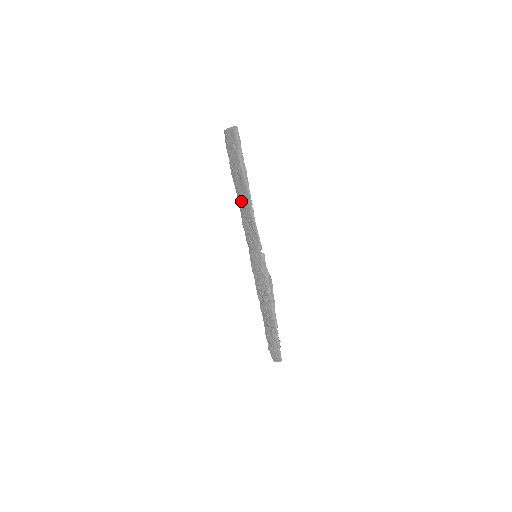
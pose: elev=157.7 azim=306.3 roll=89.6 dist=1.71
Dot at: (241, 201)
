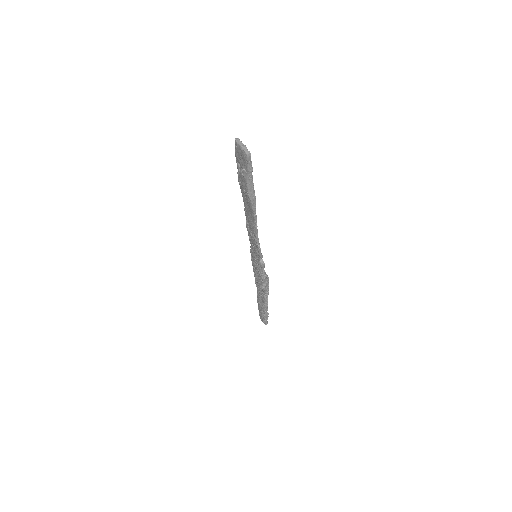
Dot at: (246, 211)
